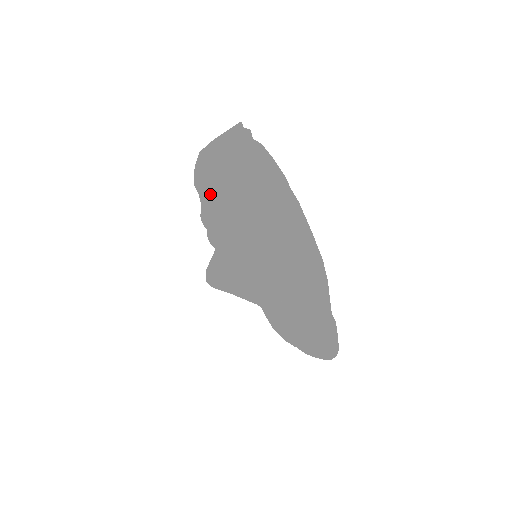
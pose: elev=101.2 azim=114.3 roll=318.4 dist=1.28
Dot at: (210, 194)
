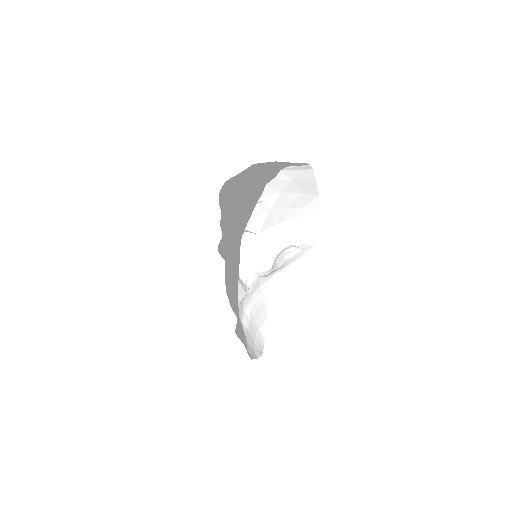
Dot at: (219, 198)
